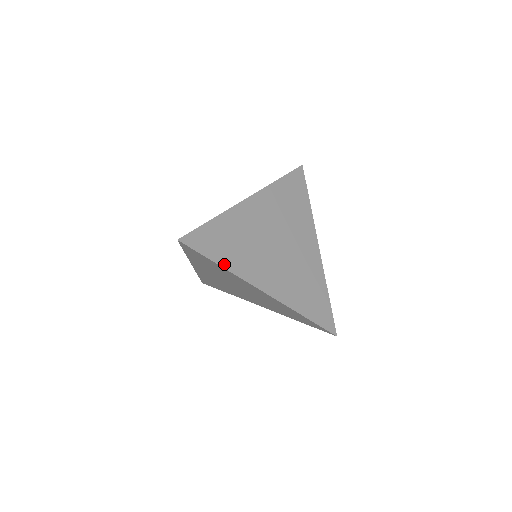
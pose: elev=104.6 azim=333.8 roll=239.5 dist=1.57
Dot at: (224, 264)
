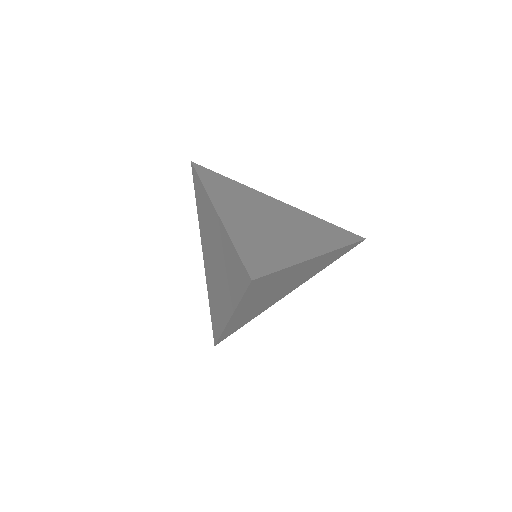
Dot at: (286, 264)
